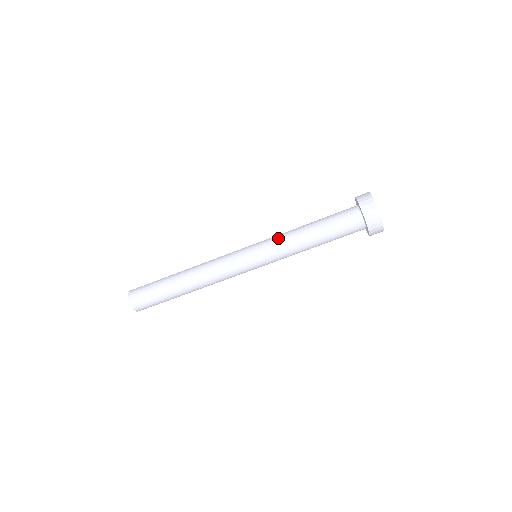
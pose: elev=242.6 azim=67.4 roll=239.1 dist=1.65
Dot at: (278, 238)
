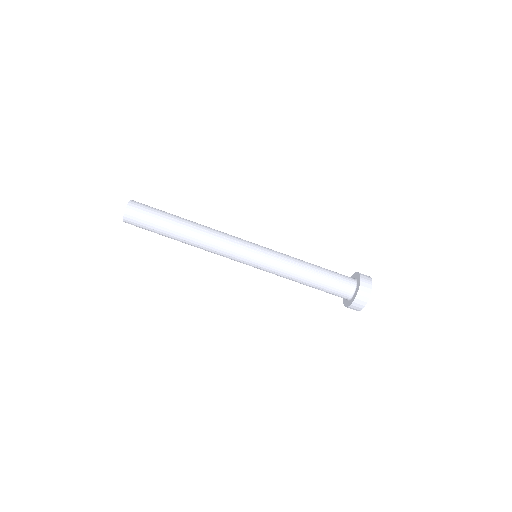
Dot at: (285, 254)
